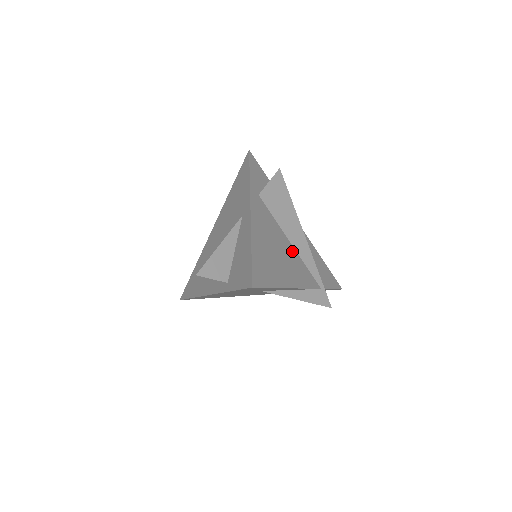
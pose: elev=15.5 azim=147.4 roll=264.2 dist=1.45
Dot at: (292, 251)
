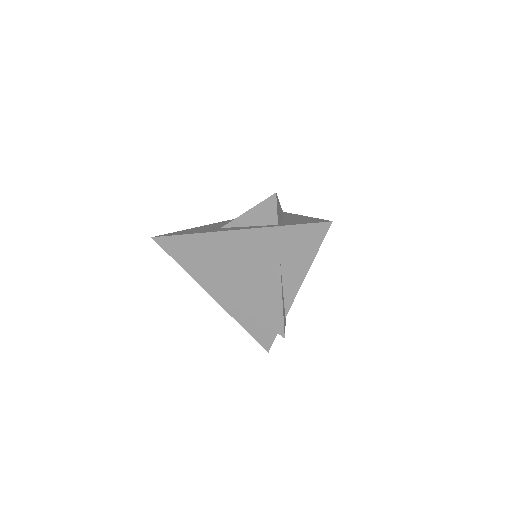
Dot at: occluded
